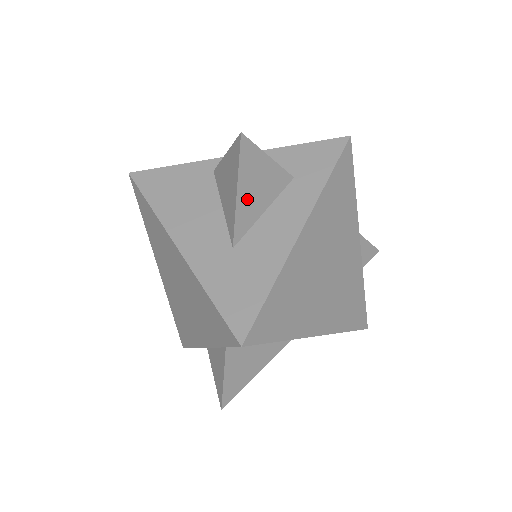
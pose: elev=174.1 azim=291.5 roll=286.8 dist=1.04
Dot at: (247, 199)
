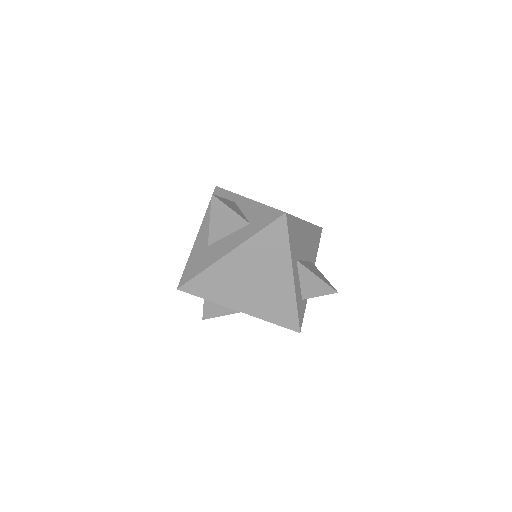
Dot at: (217, 226)
